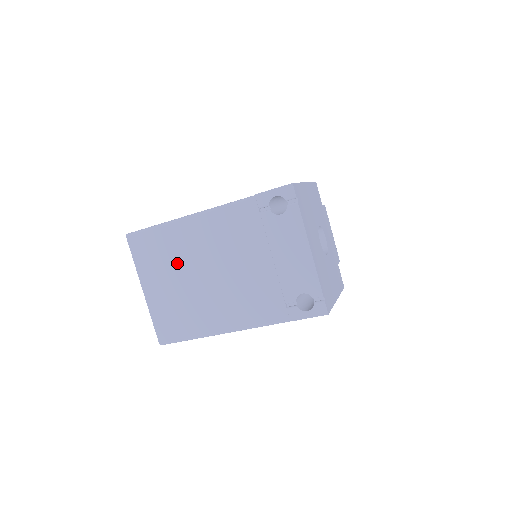
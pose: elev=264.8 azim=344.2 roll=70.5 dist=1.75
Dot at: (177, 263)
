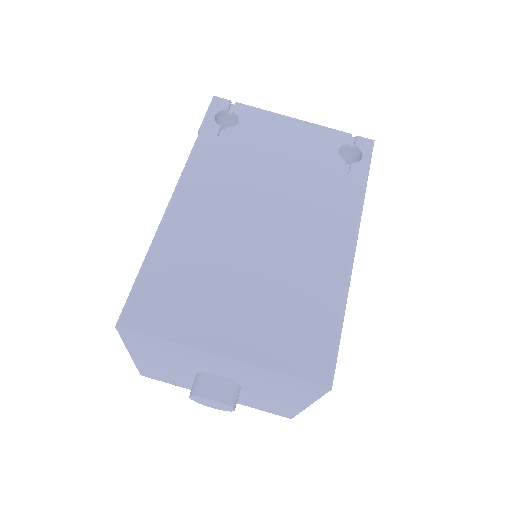
Dot at: (216, 269)
